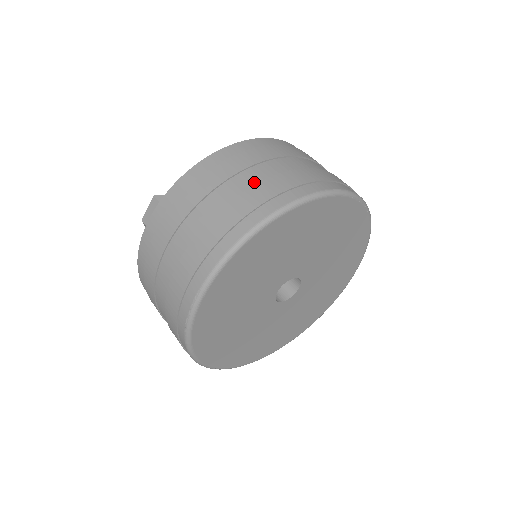
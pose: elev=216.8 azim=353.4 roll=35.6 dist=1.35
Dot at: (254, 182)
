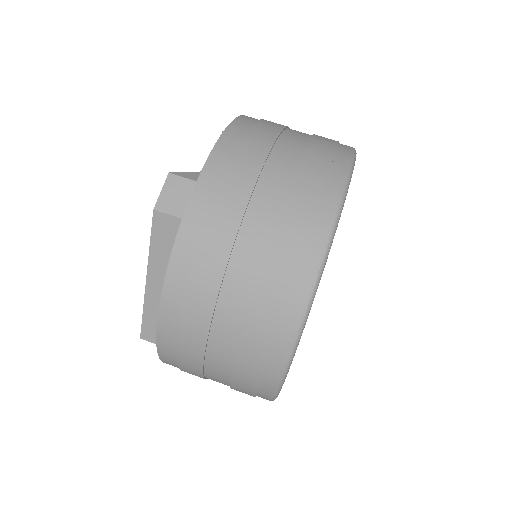
Dot at: (305, 137)
